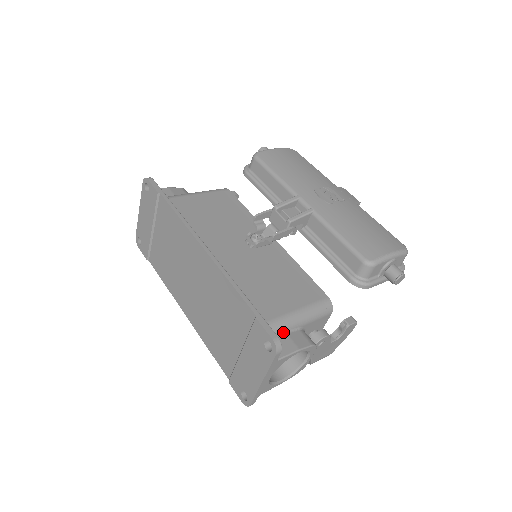
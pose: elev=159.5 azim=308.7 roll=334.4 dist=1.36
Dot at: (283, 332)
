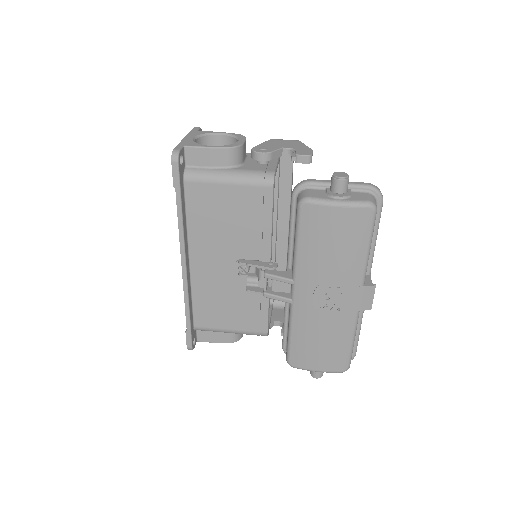
Dot at: (214, 331)
